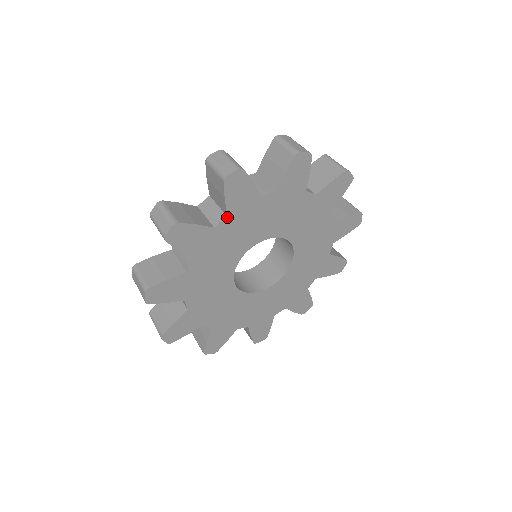
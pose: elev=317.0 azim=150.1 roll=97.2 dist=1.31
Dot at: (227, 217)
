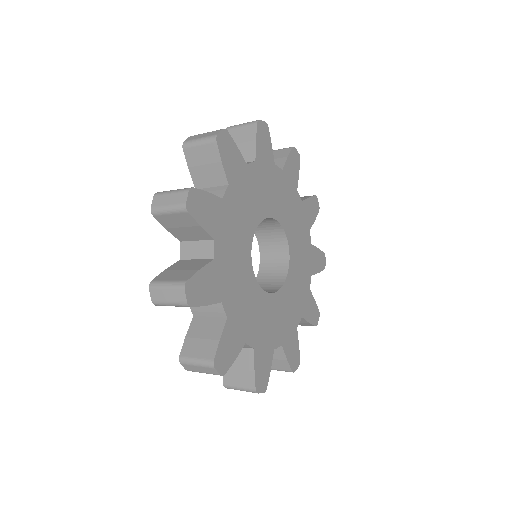
Dot at: (215, 241)
